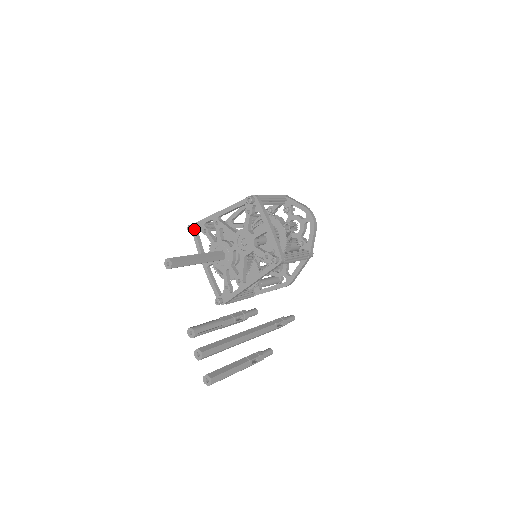
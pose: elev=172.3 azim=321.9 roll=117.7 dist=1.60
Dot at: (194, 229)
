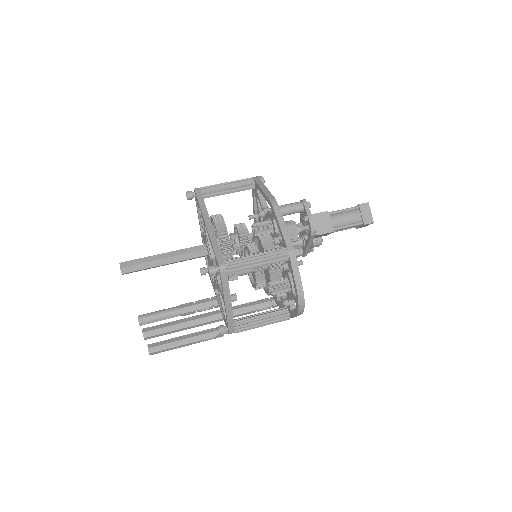
Dot at: (192, 198)
